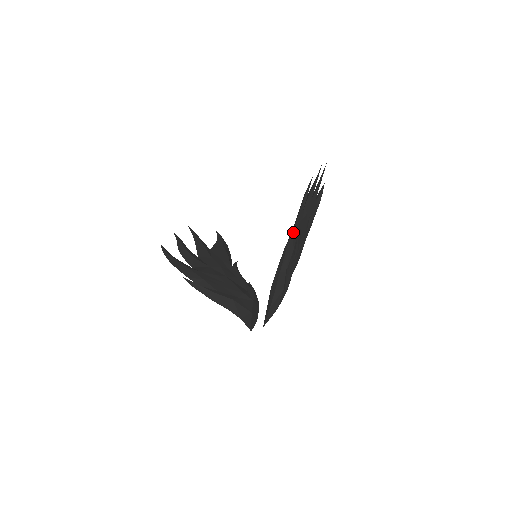
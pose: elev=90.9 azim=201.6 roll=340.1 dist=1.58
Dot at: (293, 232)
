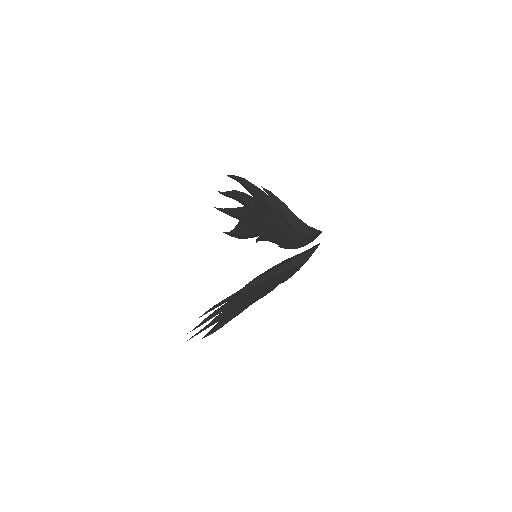
Dot at: (260, 190)
